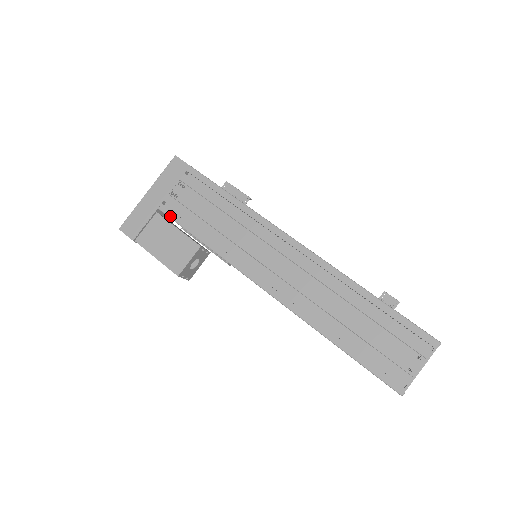
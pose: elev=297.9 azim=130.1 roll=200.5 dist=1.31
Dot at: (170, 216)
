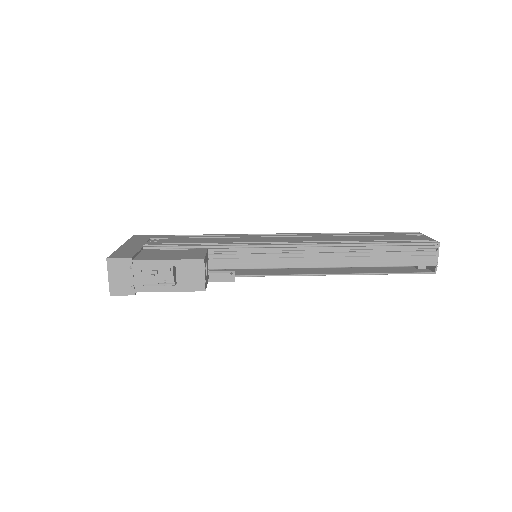
Dot at: (160, 246)
